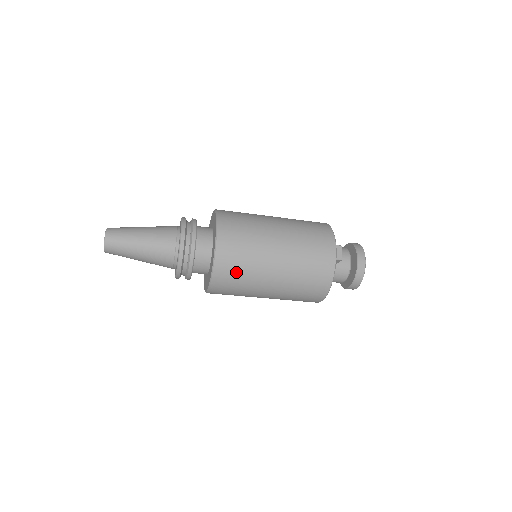
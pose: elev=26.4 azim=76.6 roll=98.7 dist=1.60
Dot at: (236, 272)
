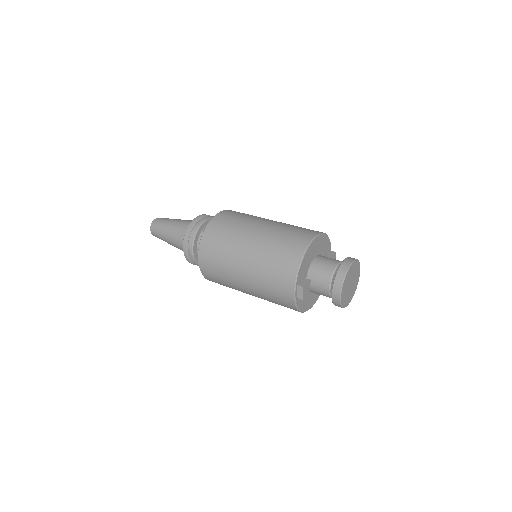
Dot at: occluded
